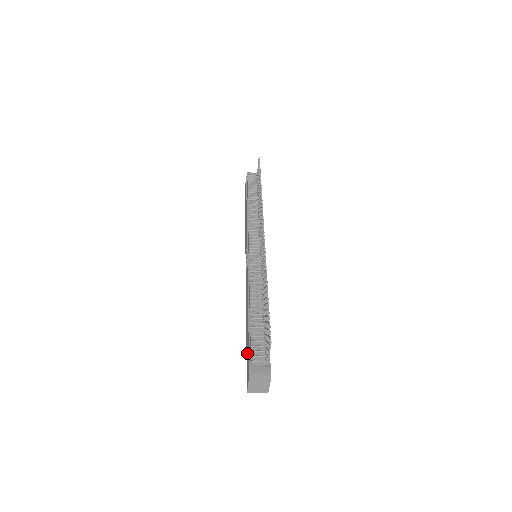
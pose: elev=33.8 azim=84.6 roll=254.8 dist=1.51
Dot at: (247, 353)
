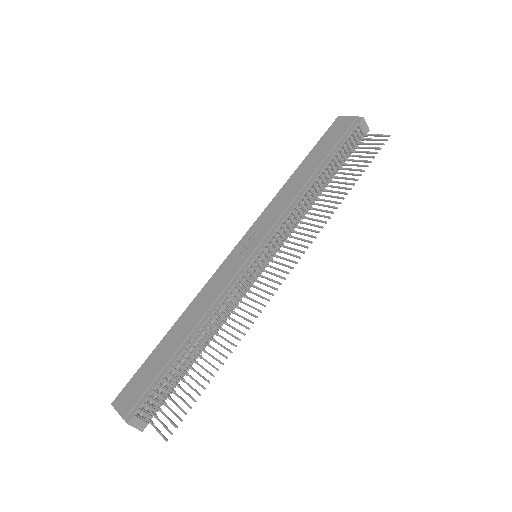
Dot at: (145, 373)
